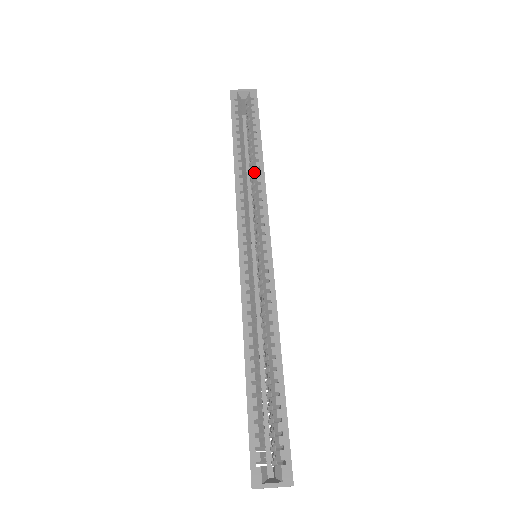
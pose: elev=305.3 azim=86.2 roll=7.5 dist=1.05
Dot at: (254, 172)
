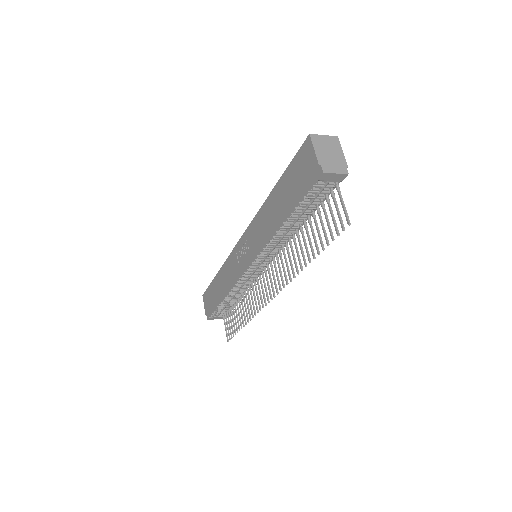
Dot at: occluded
